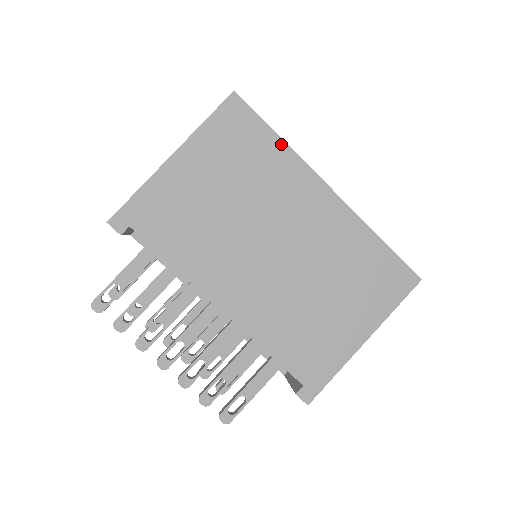
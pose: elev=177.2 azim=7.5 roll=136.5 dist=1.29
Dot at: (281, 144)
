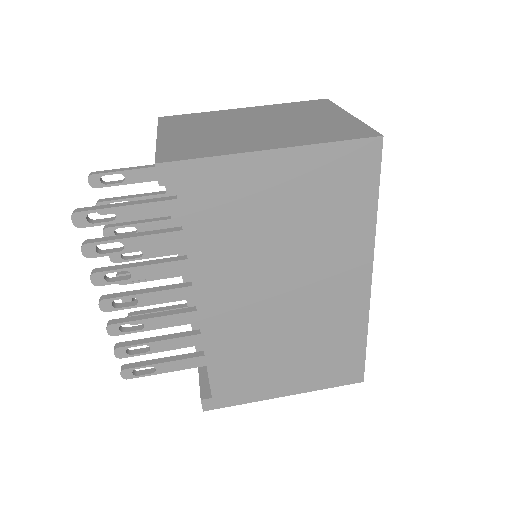
Dot at: (372, 215)
